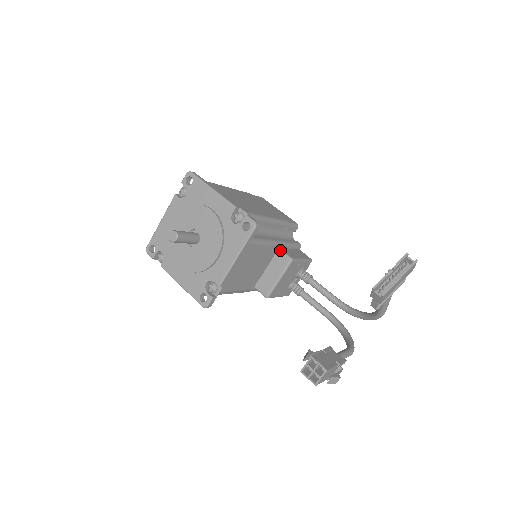
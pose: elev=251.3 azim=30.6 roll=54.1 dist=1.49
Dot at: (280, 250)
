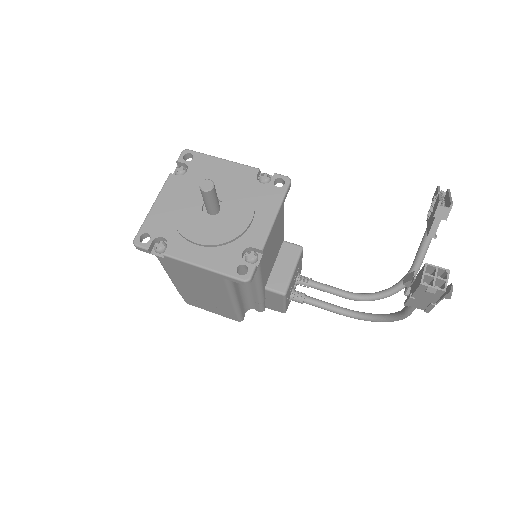
Dot at: (285, 241)
